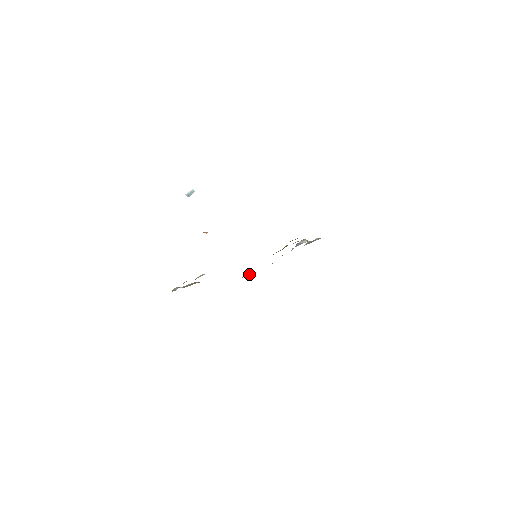
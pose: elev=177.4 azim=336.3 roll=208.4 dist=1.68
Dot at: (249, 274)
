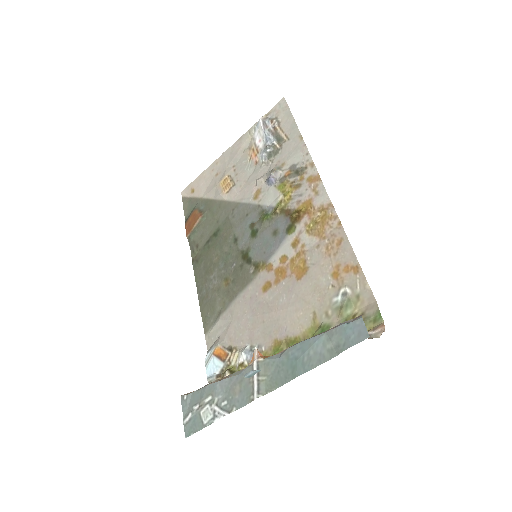
Dot at: (200, 223)
